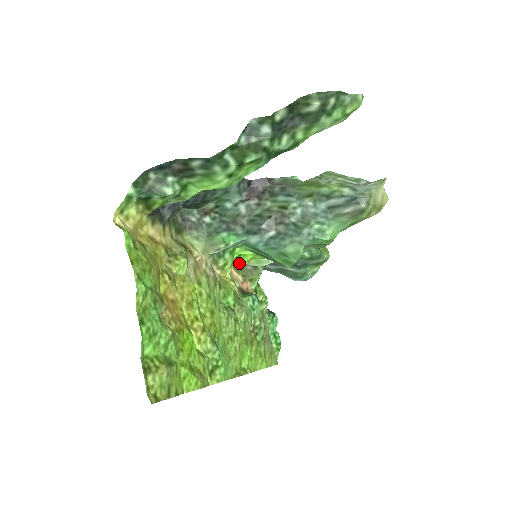
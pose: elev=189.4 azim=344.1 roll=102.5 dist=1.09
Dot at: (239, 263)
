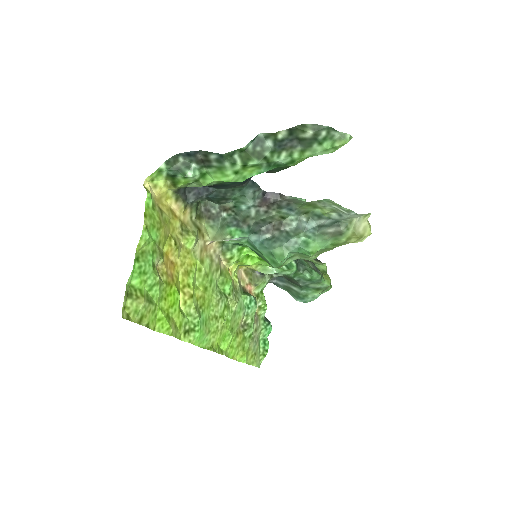
Dot at: (246, 263)
